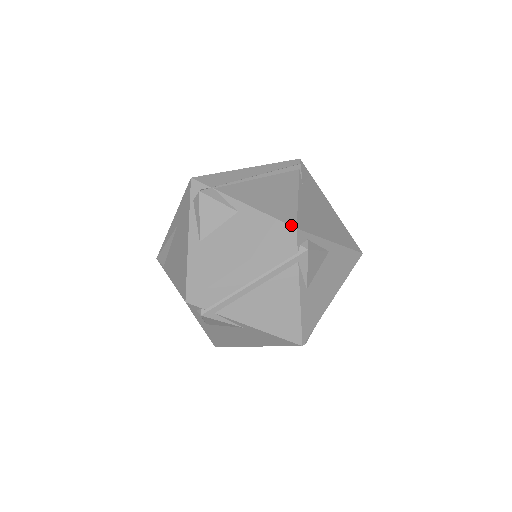
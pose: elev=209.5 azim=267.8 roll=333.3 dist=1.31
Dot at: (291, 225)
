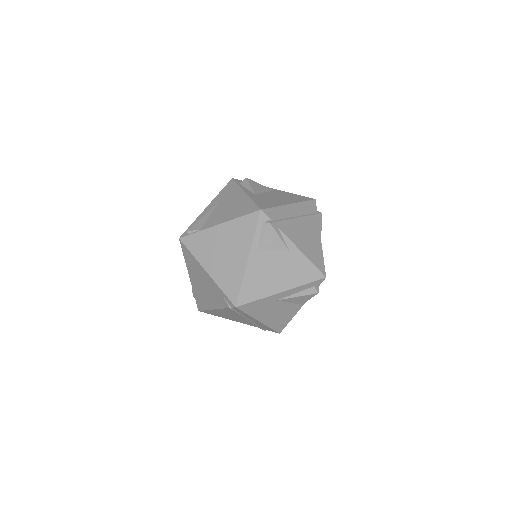
Dot at: (311, 198)
